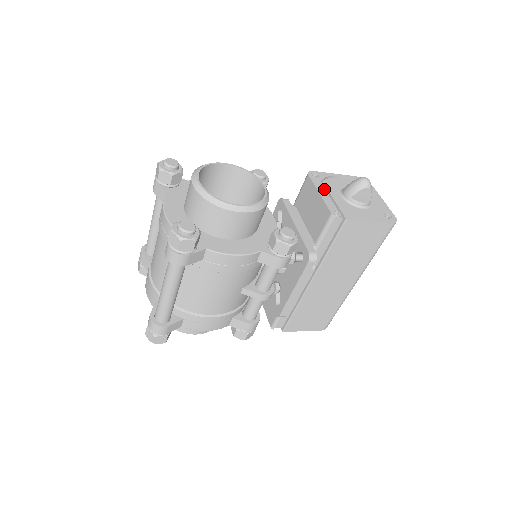
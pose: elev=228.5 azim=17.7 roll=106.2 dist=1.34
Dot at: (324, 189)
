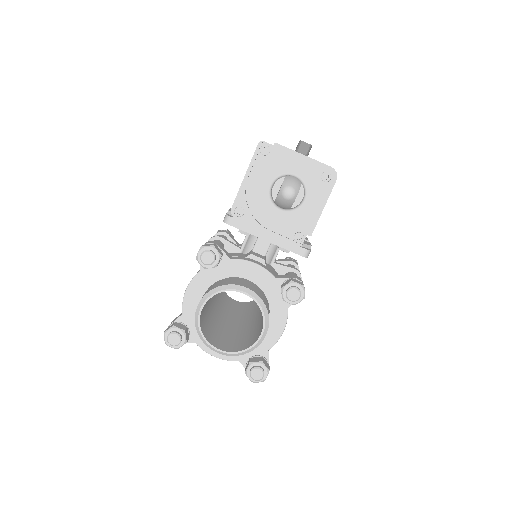
Dot at: (261, 216)
